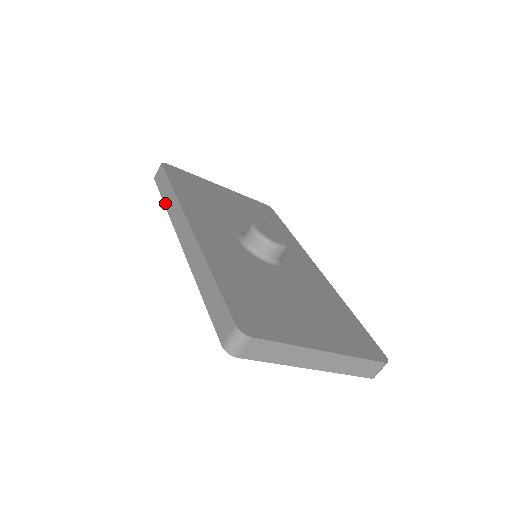
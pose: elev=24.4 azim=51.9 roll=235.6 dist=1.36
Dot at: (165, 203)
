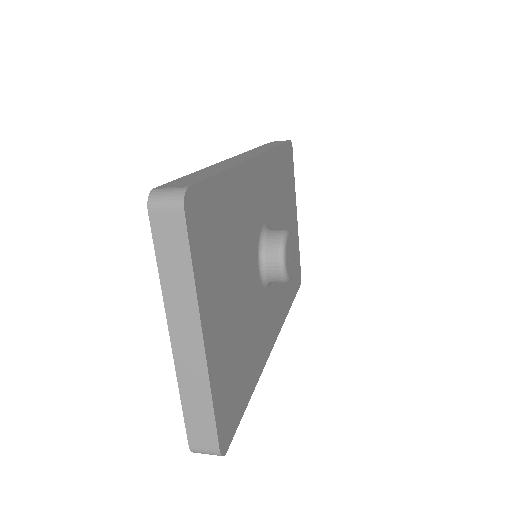
Dot at: (259, 147)
